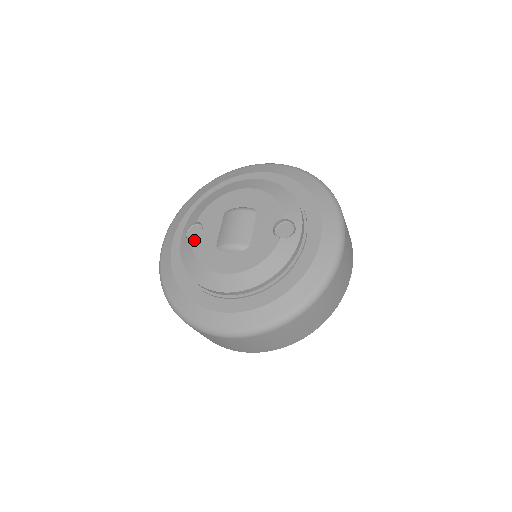
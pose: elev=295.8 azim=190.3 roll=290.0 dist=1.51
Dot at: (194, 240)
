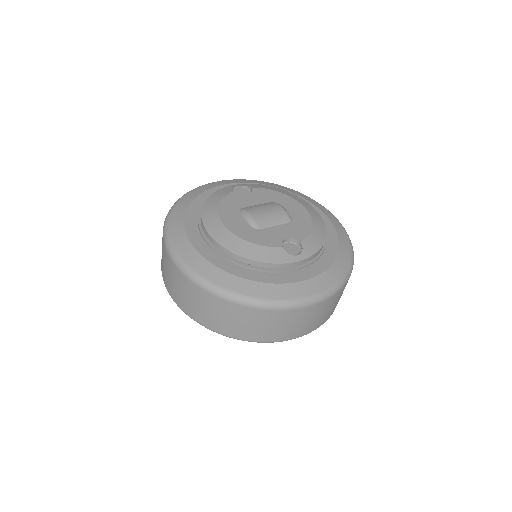
Dot at: (235, 192)
